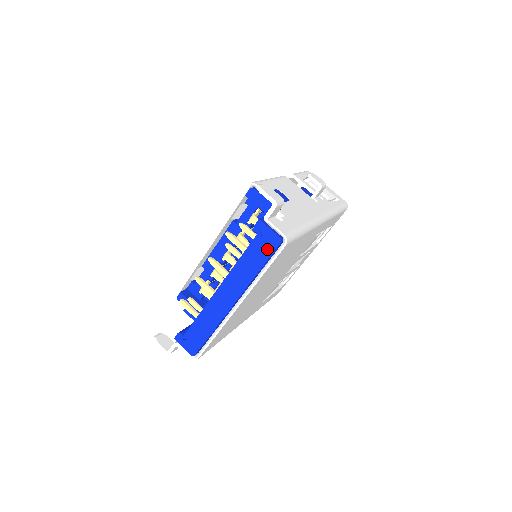
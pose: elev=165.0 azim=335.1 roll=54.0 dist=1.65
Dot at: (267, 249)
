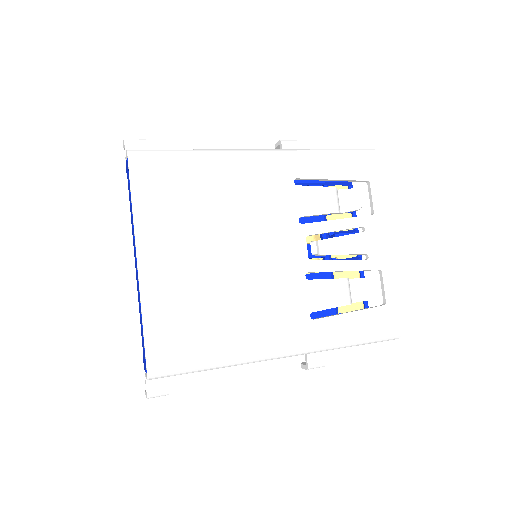
Dot at: (128, 179)
